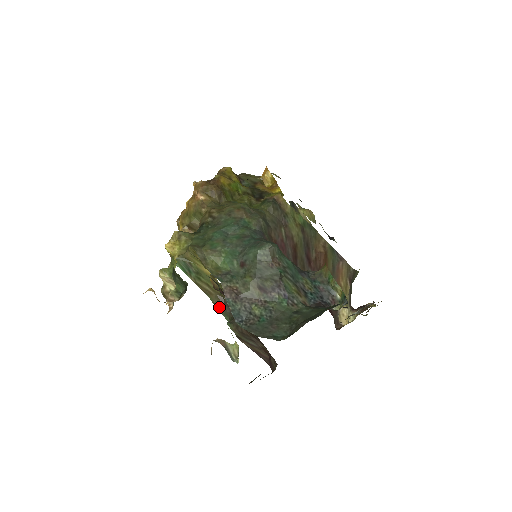
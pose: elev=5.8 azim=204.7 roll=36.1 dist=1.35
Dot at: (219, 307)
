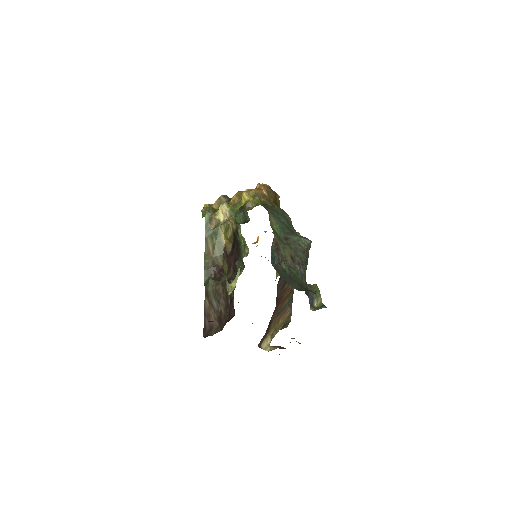
Dot at: (207, 266)
